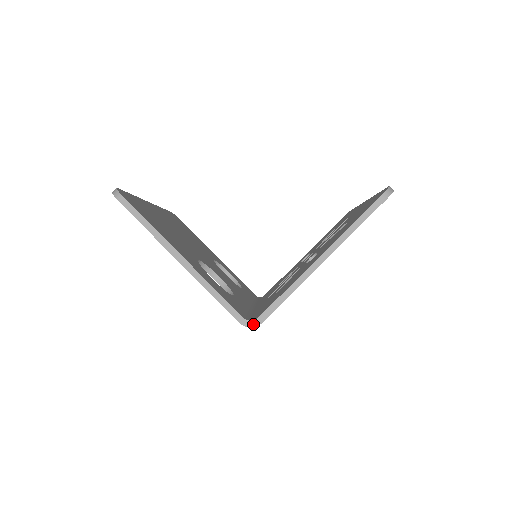
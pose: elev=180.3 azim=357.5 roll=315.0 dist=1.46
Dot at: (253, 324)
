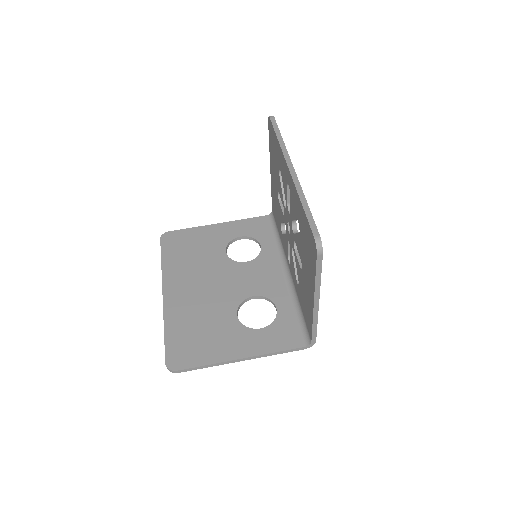
Dot at: (312, 345)
